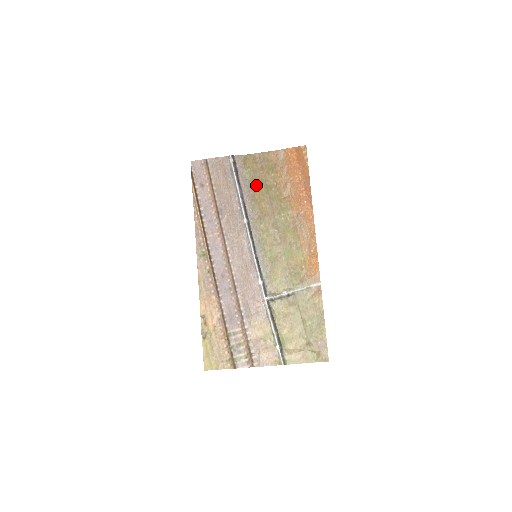
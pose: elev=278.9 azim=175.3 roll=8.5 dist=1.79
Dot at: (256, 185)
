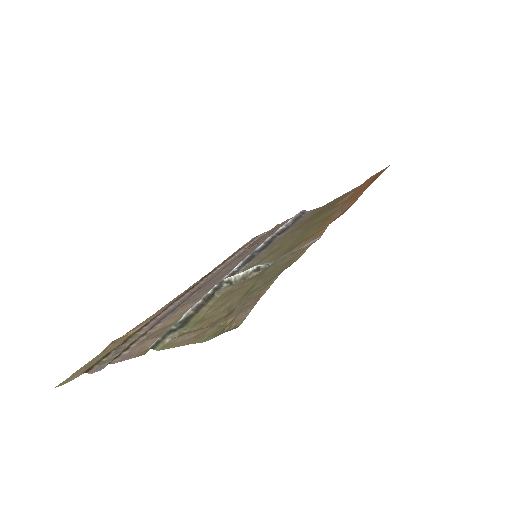
Dot at: occluded
